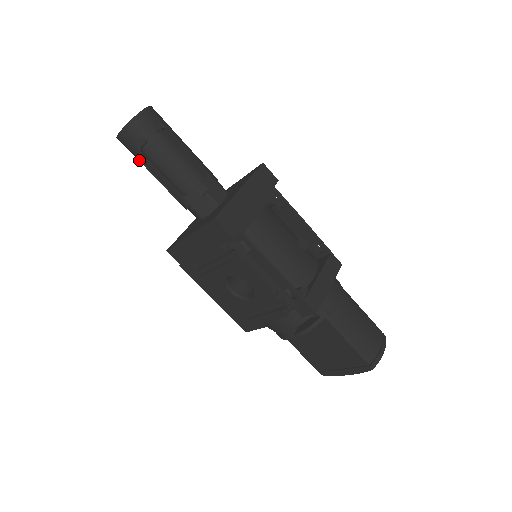
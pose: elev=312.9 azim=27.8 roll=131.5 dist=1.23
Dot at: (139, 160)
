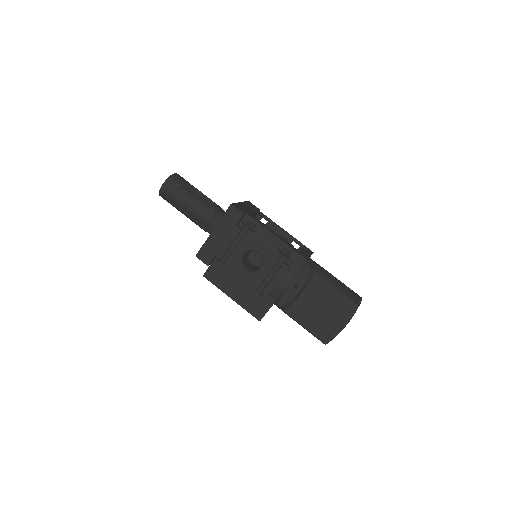
Dot at: (173, 204)
